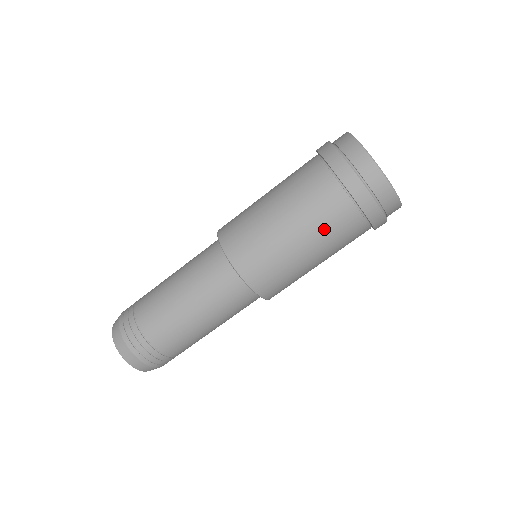
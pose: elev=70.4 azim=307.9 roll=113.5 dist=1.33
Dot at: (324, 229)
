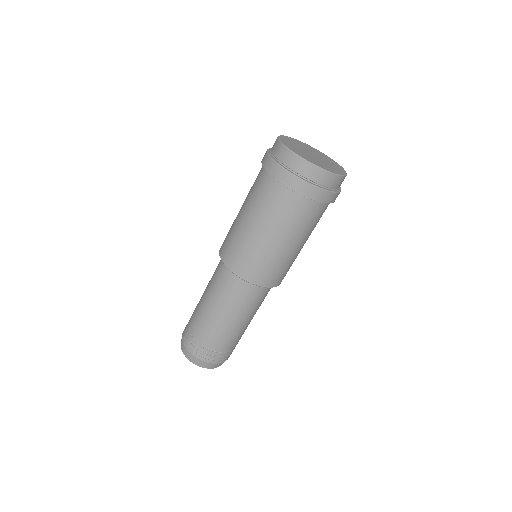
Dot at: (298, 226)
